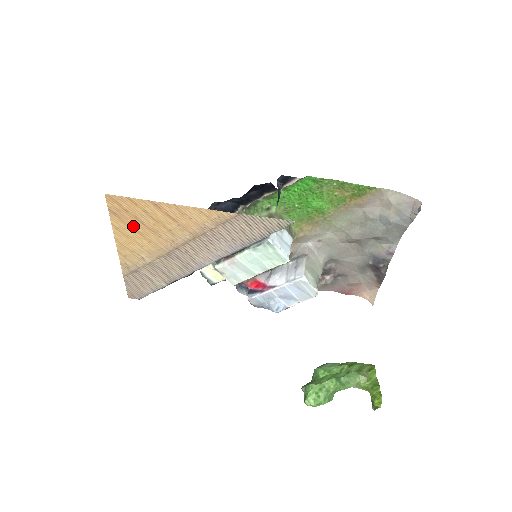
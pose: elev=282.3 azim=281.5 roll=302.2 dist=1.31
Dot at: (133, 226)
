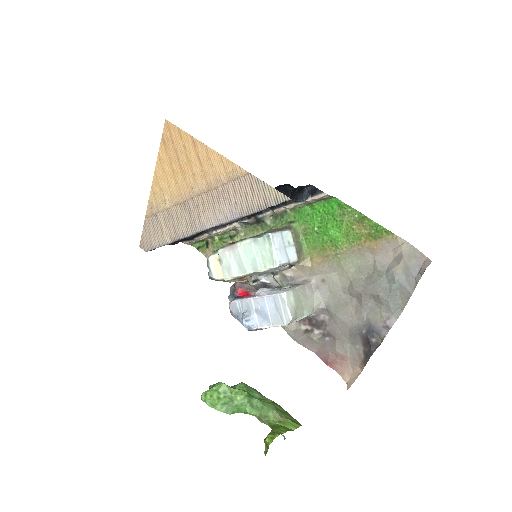
Dot at: (171, 161)
